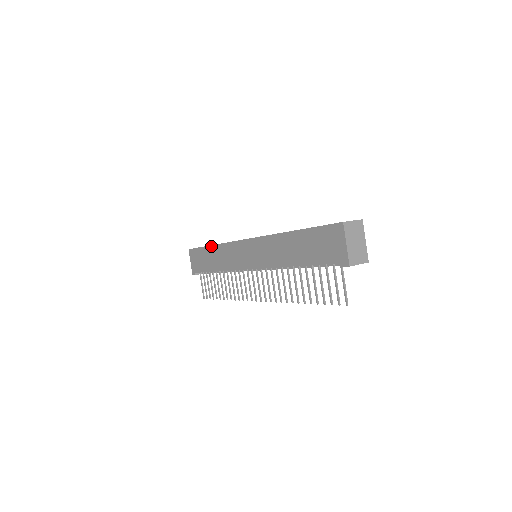
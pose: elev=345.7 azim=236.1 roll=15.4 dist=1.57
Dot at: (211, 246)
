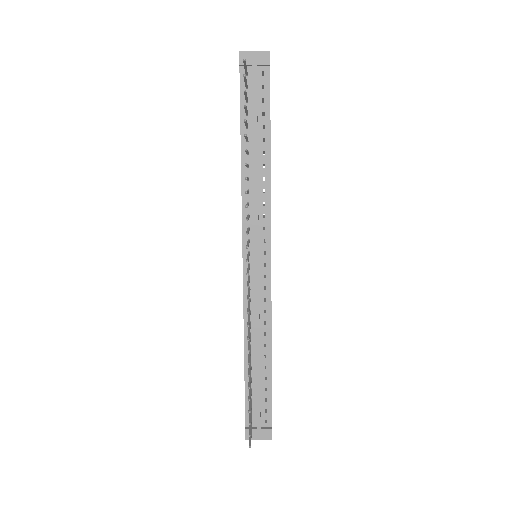
Dot at: occluded
